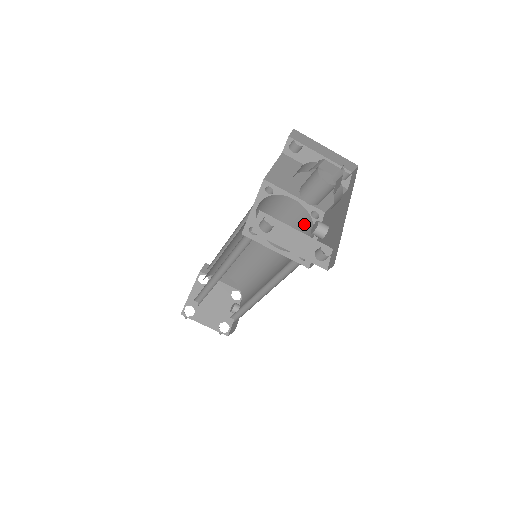
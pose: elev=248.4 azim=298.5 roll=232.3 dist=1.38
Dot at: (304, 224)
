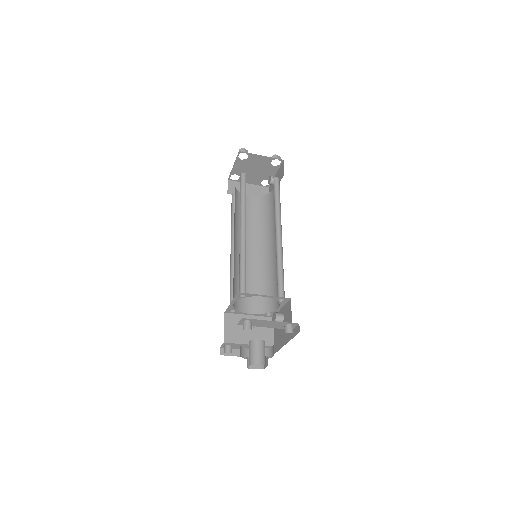
Dot at: occluded
